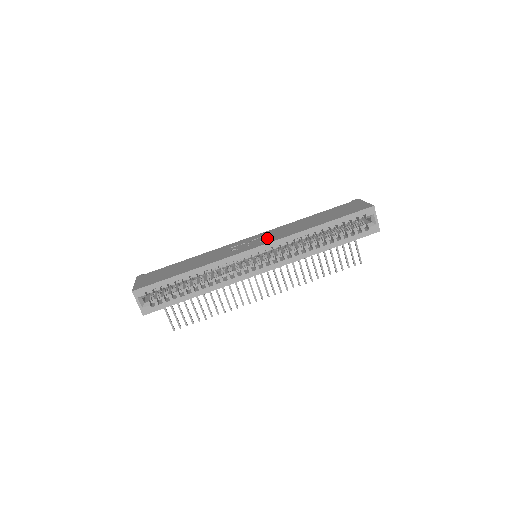
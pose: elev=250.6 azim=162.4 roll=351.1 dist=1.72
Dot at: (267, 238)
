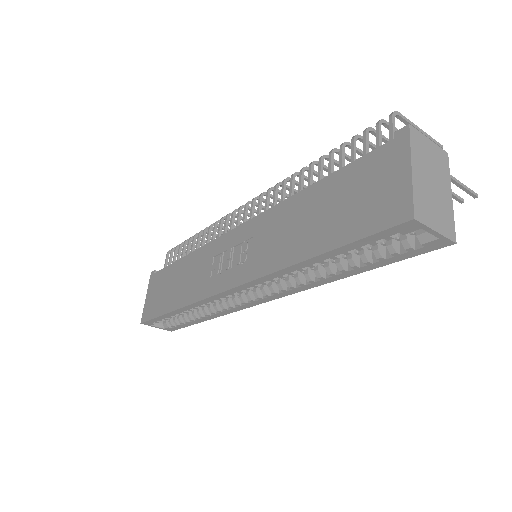
Dot at: (246, 255)
